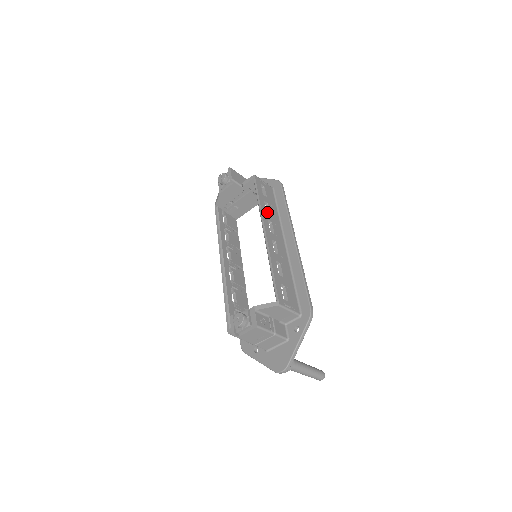
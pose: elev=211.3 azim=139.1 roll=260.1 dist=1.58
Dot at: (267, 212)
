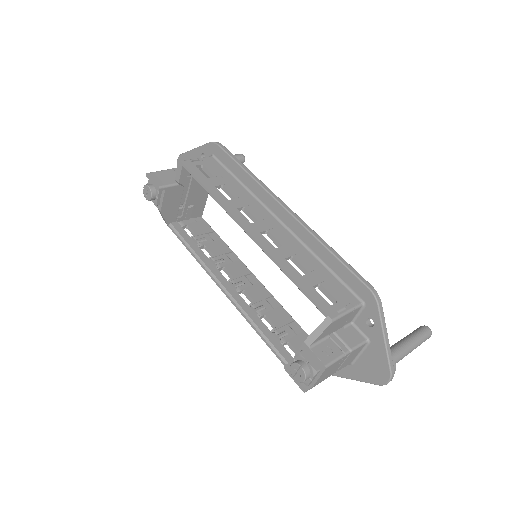
Dot at: occluded
